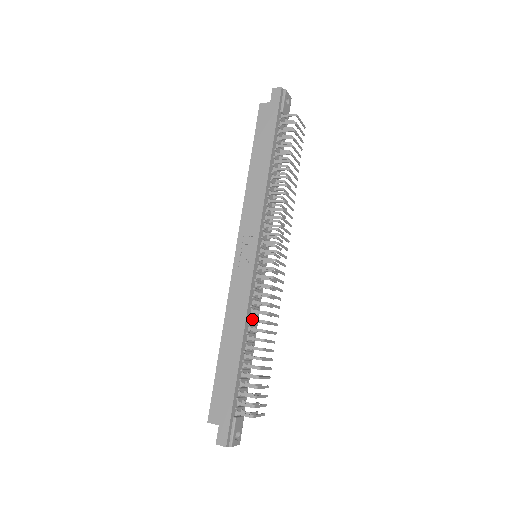
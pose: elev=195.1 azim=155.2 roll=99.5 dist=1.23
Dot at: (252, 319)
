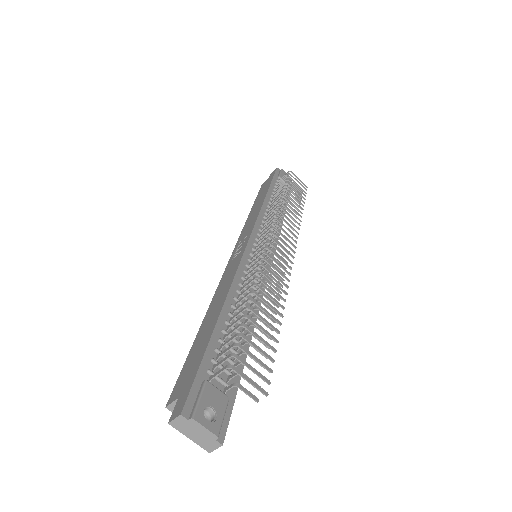
Dot at: (243, 287)
